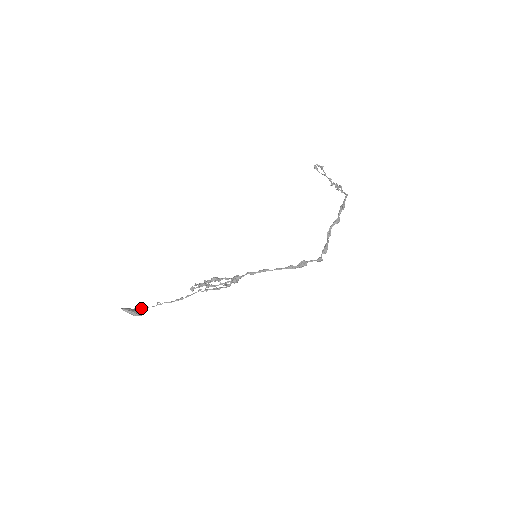
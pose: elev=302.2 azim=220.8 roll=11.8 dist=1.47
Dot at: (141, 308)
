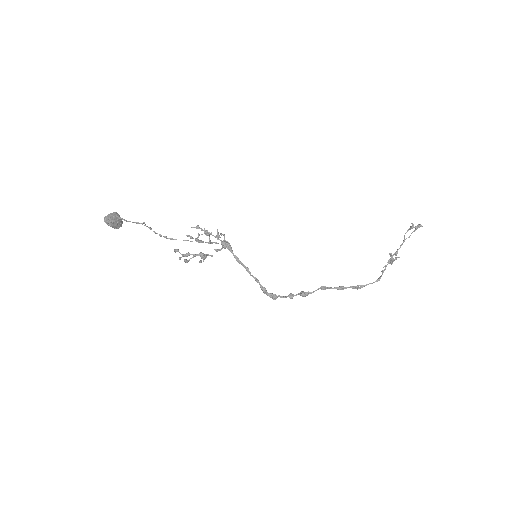
Dot at: occluded
